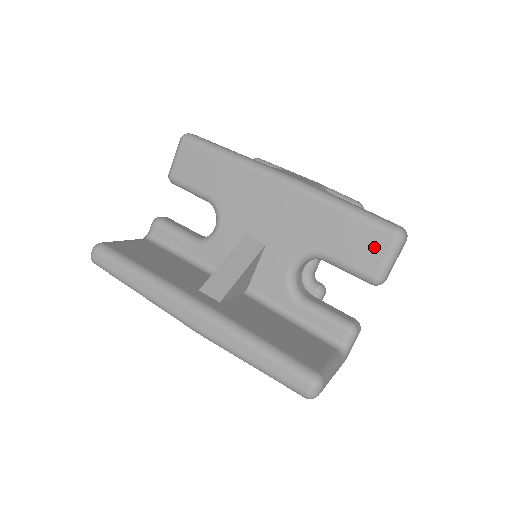
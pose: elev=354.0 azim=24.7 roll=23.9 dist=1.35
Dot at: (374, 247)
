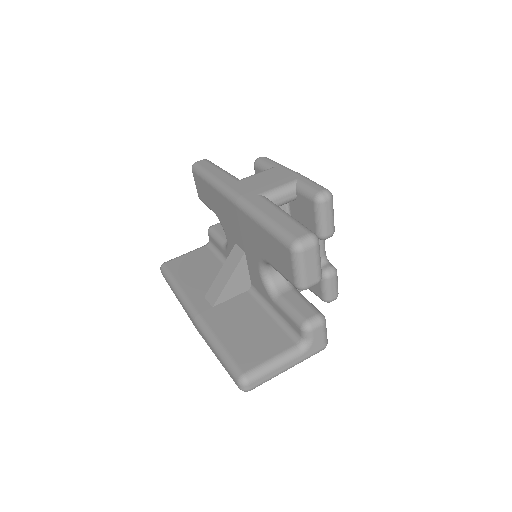
Dot at: (285, 259)
